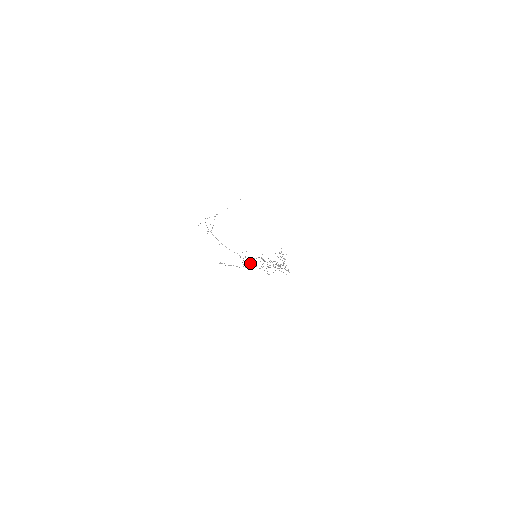
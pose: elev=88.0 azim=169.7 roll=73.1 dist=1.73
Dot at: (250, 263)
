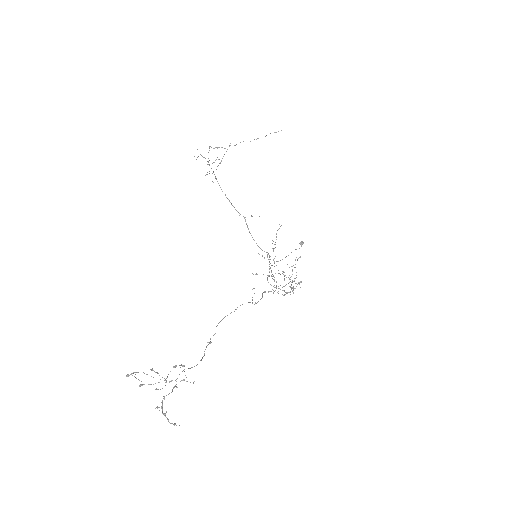
Dot at: (194, 366)
